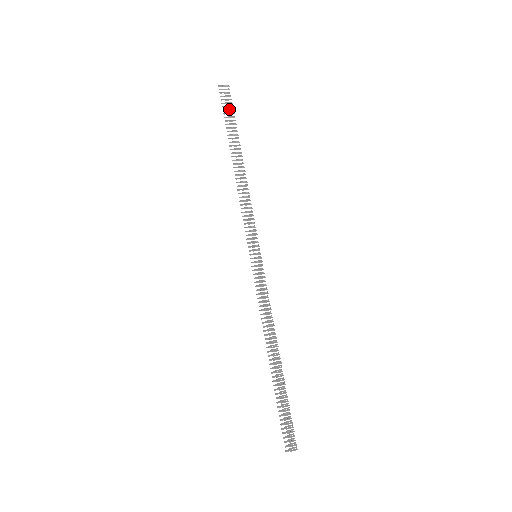
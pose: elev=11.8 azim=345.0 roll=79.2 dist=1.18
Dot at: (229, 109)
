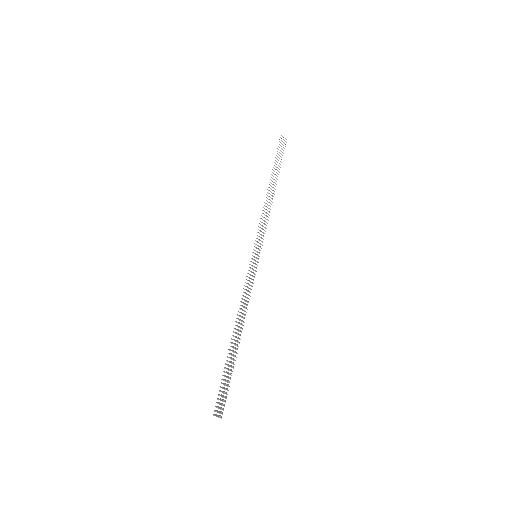
Dot at: occluded
